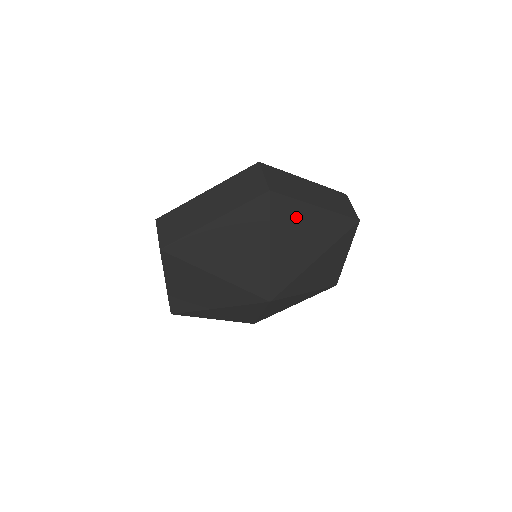
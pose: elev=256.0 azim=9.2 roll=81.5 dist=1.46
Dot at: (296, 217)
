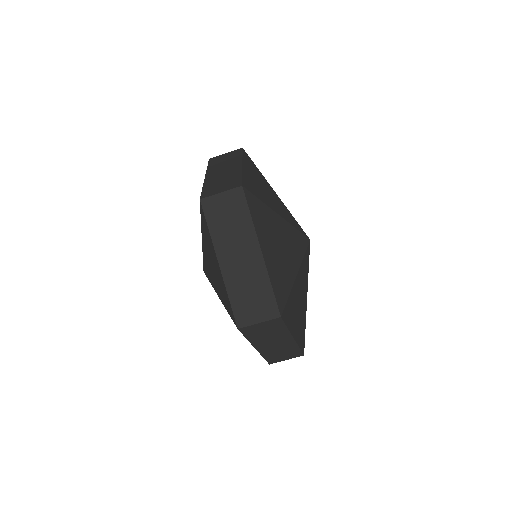
Dot at: occluded
